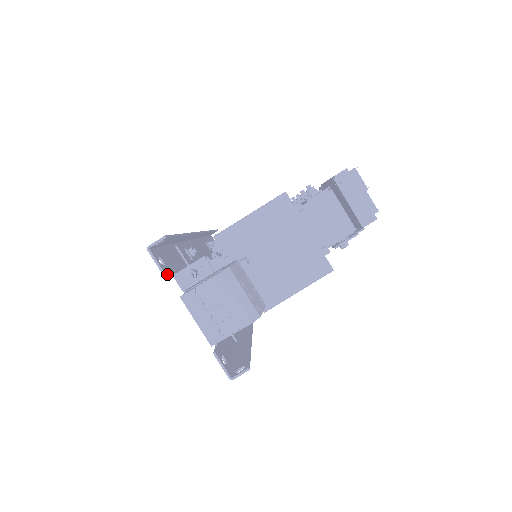
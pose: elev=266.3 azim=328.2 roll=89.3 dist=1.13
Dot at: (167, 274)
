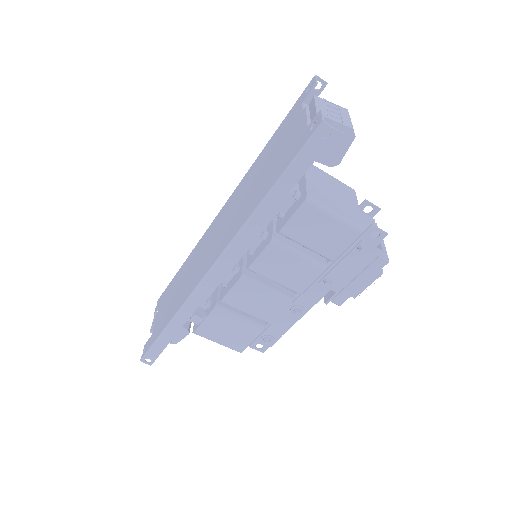
Dot at: occluded
